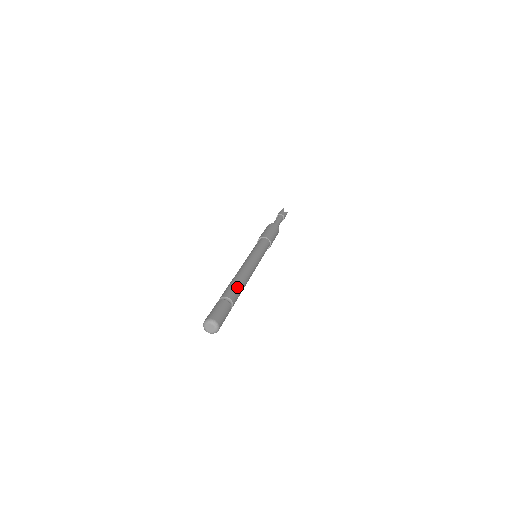
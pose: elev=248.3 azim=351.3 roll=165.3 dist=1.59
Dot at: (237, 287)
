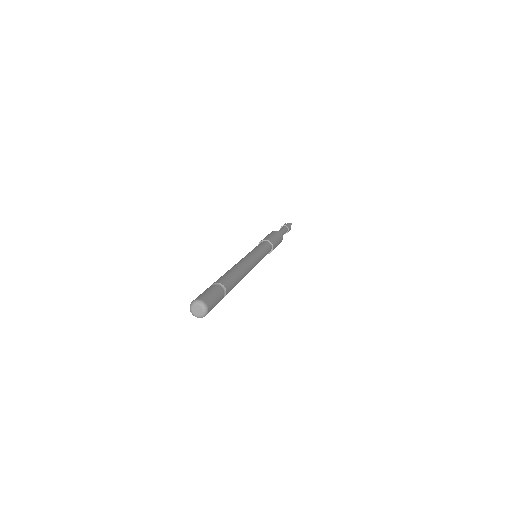
Dot at: (227, 274)
